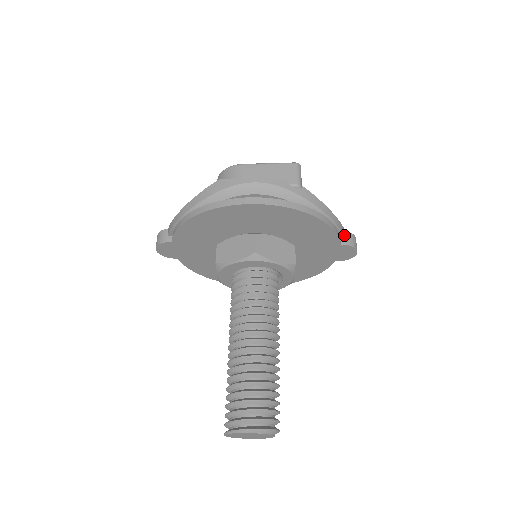
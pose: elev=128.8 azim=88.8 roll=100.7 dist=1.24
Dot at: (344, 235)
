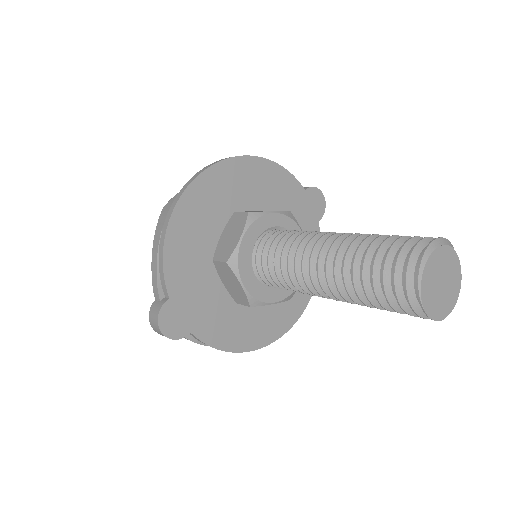
Dot at: occluded
